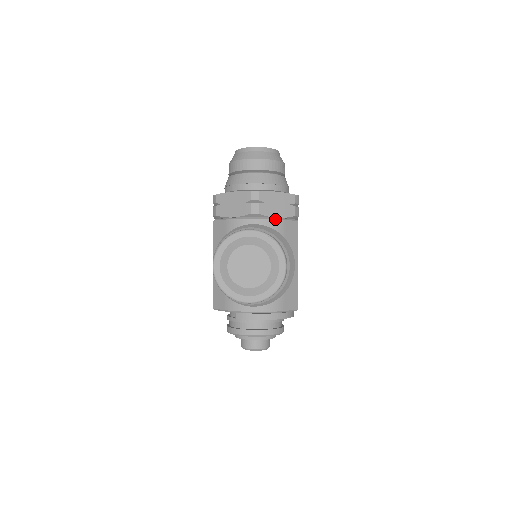
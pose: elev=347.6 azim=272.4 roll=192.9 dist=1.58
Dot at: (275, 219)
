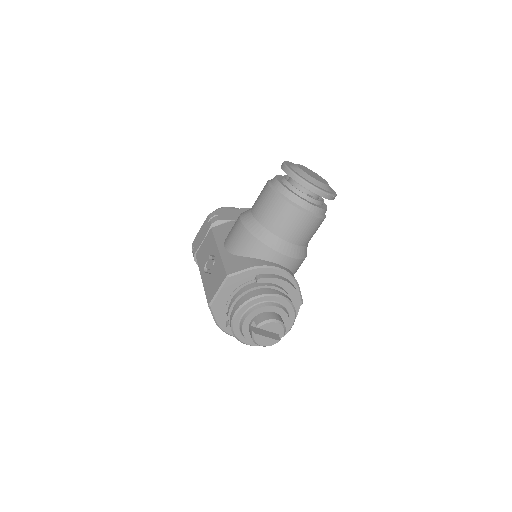
Dot at: occluded
